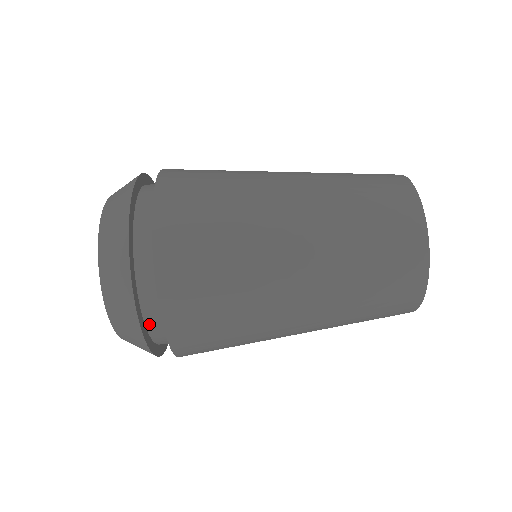
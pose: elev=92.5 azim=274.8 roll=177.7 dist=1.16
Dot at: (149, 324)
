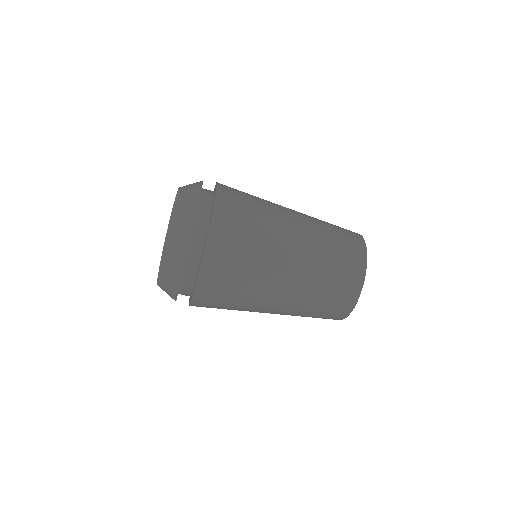
Dot at: occluded
